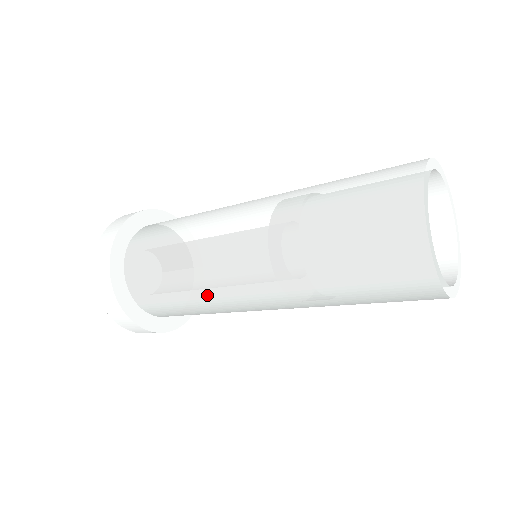
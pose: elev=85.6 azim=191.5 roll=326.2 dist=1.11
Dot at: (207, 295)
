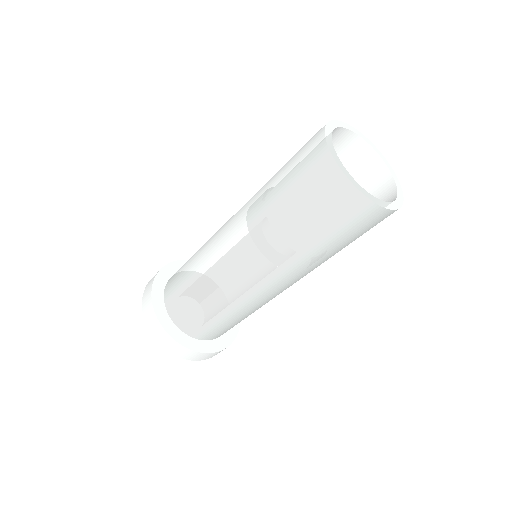
Dot at: (235, 302)
